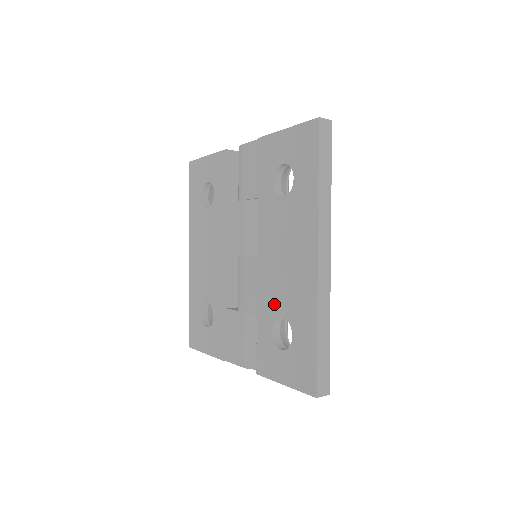
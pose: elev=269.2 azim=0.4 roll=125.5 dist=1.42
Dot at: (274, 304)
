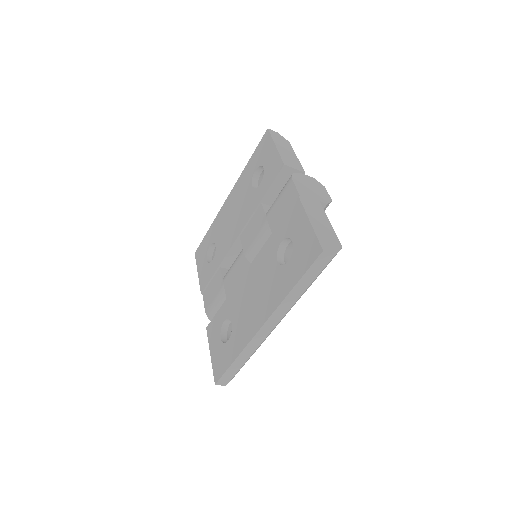
Dot at: (234, 310)
